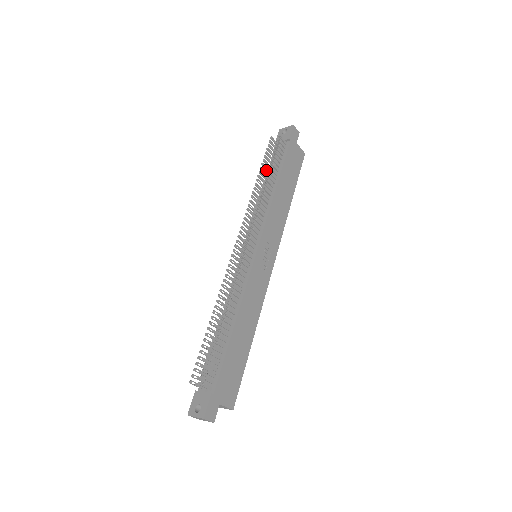
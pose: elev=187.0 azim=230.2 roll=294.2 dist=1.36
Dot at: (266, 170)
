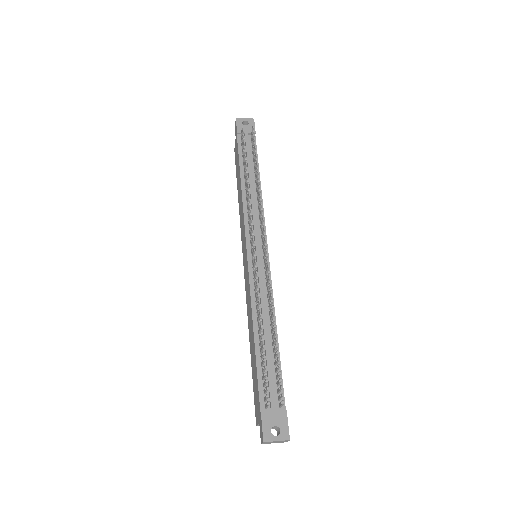
Dot at: (244, 162)
